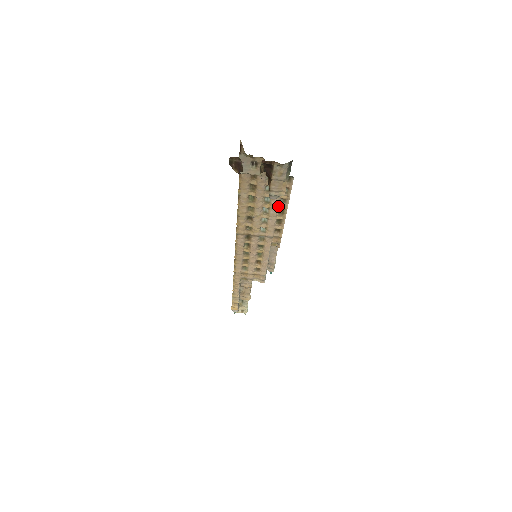
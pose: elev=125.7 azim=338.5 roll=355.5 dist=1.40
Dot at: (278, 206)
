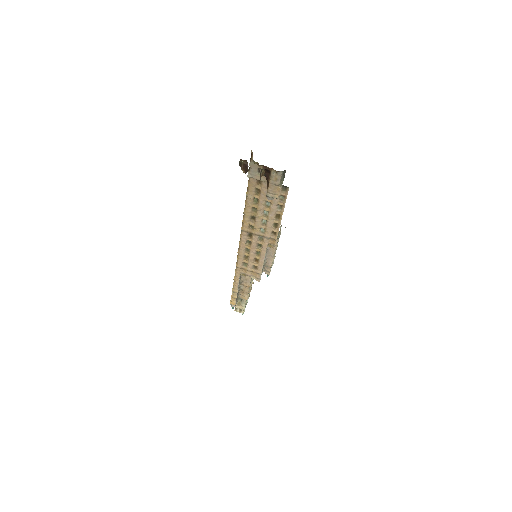
Dot at: (276, 211)
